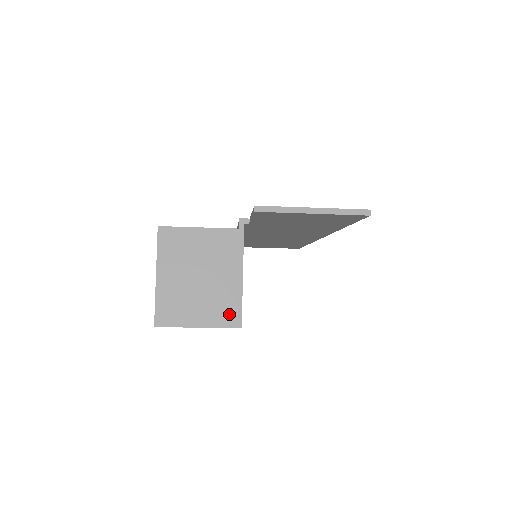
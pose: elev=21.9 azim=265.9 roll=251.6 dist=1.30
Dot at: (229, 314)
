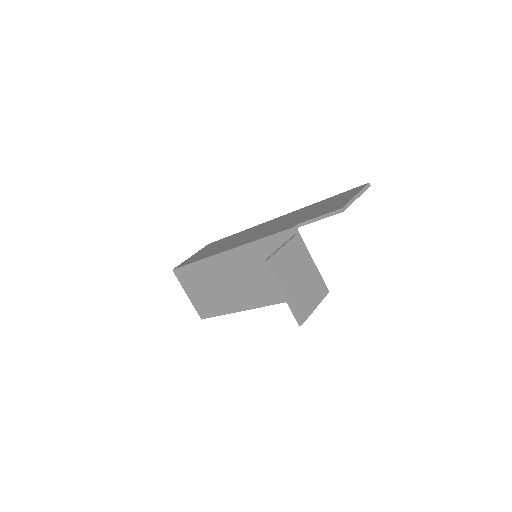
Dot at: (321, 288)
